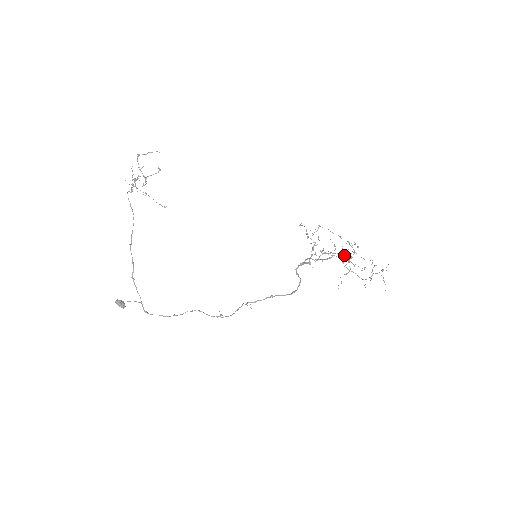
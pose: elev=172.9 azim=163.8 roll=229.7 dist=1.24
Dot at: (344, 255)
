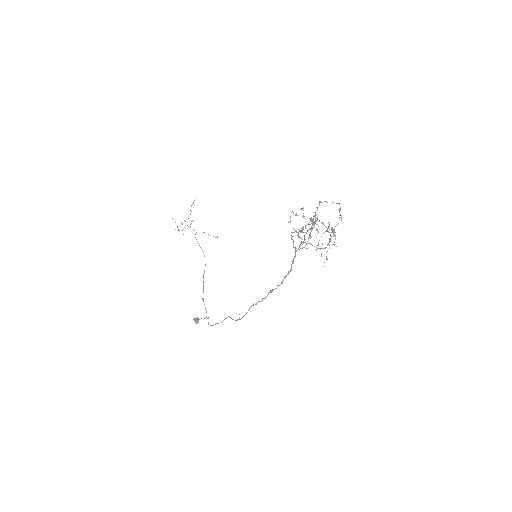
Dot at: (325, 226)
